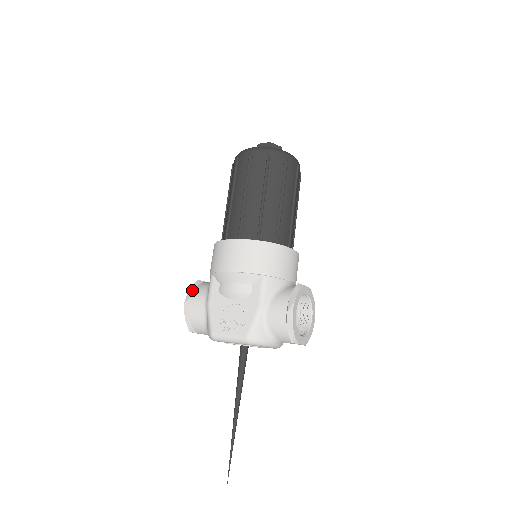
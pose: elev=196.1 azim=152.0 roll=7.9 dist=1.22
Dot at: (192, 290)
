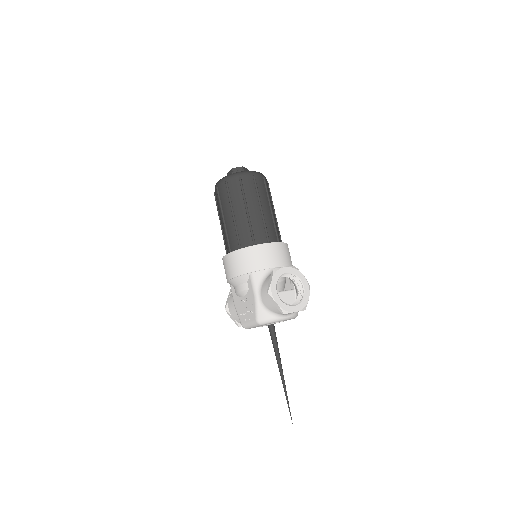
Dot at: (228, 298)
